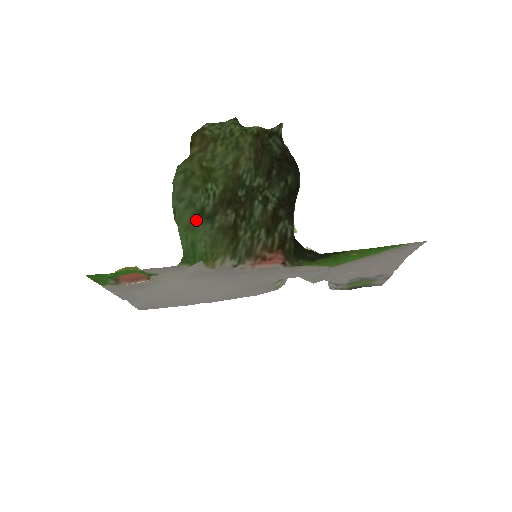
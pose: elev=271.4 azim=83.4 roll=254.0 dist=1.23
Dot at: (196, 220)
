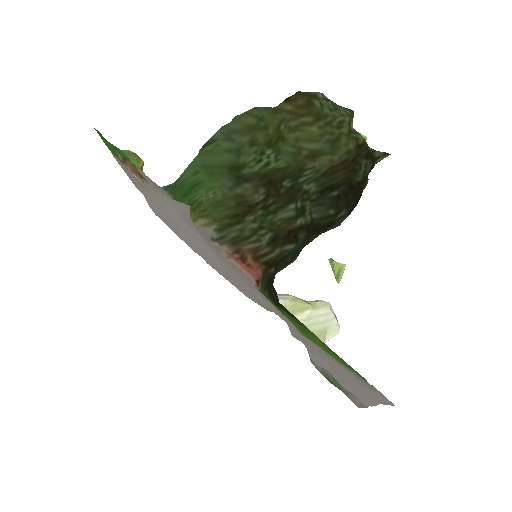
Dot at: (227, 170)
